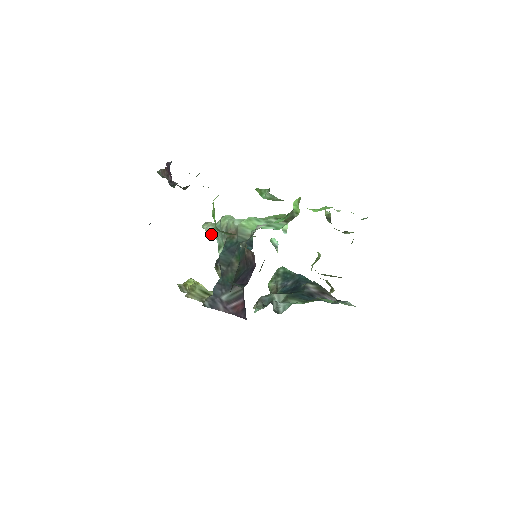
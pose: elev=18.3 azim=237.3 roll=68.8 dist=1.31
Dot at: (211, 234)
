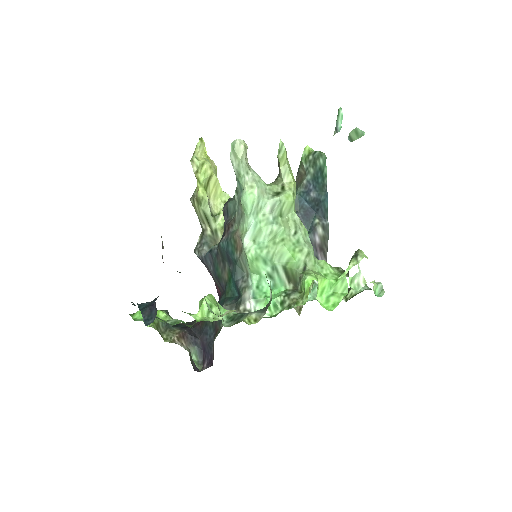
Dot at: (235, 171)
